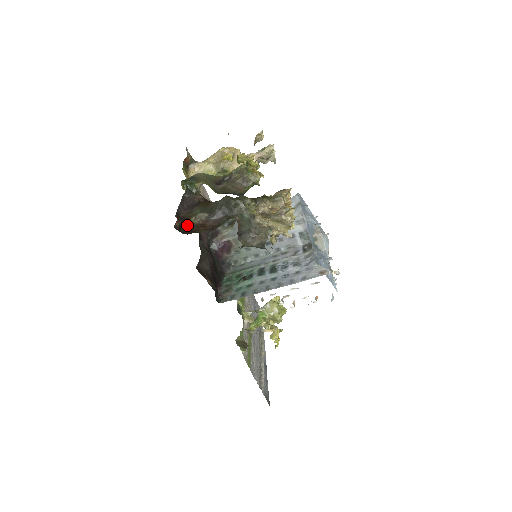
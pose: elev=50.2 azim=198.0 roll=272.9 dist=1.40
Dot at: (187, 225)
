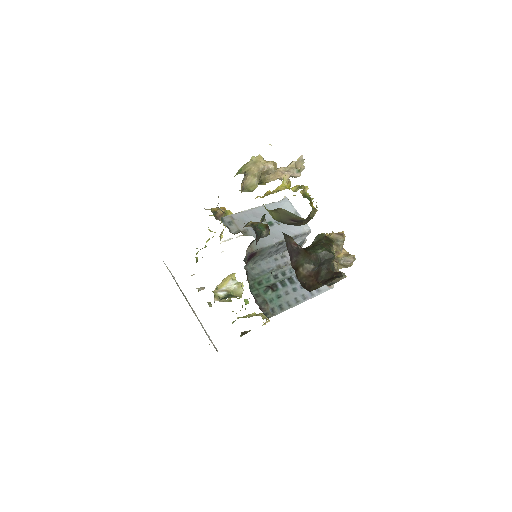
Dot at: (299, 277)
